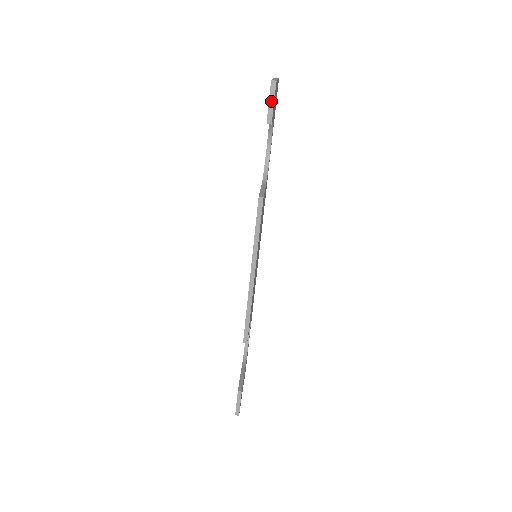
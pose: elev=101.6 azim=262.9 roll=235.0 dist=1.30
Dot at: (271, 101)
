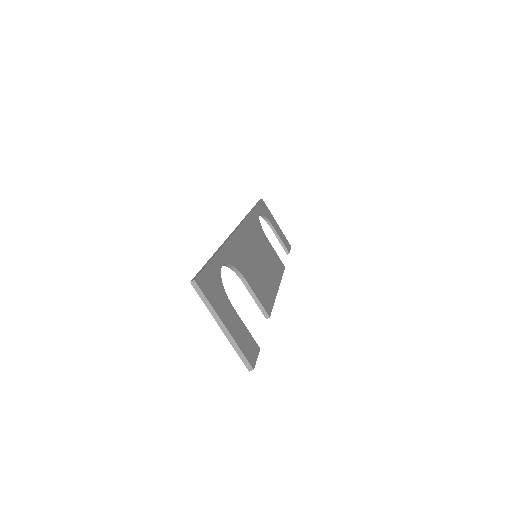
Dot at: (254, 361)
